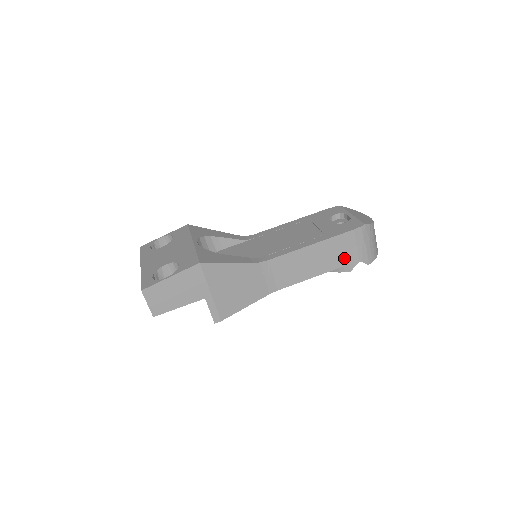
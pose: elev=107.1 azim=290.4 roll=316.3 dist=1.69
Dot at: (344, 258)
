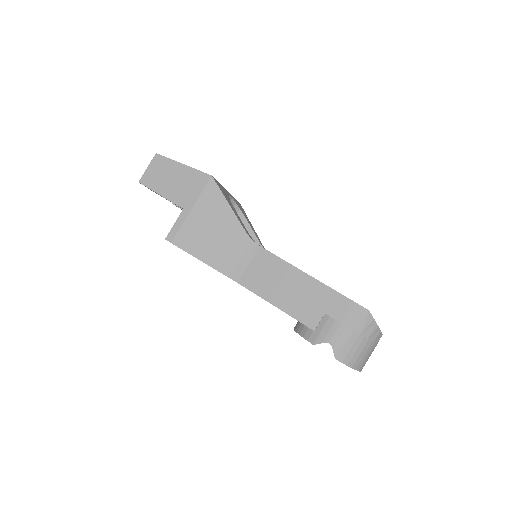
Dot at: (320, 324)
